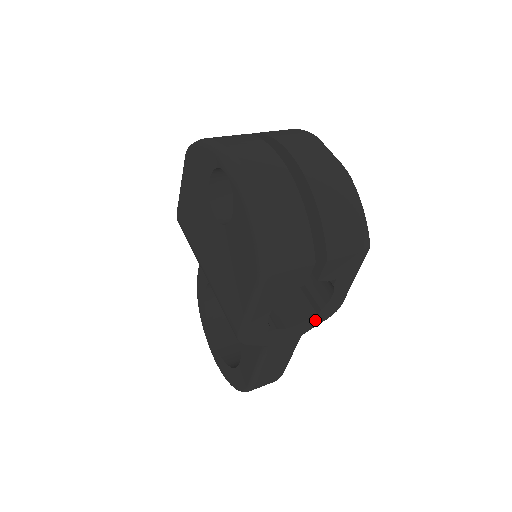
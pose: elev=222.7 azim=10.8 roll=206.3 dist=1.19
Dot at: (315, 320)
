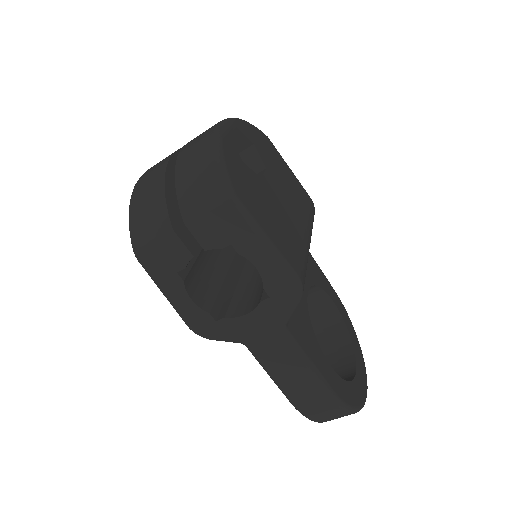
Dot at: (274, 305)
